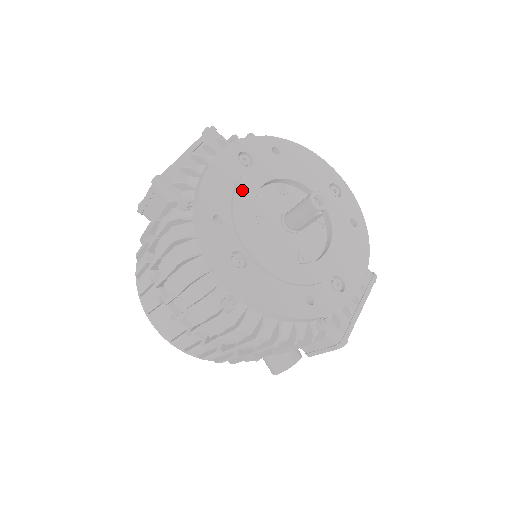
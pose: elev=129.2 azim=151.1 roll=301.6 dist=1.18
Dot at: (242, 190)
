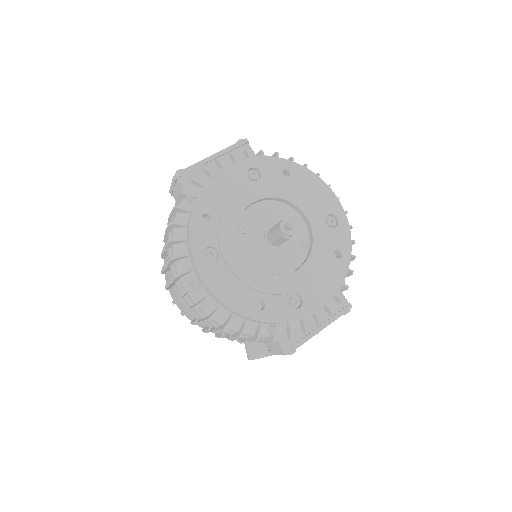
Dot at: (237, 199)
